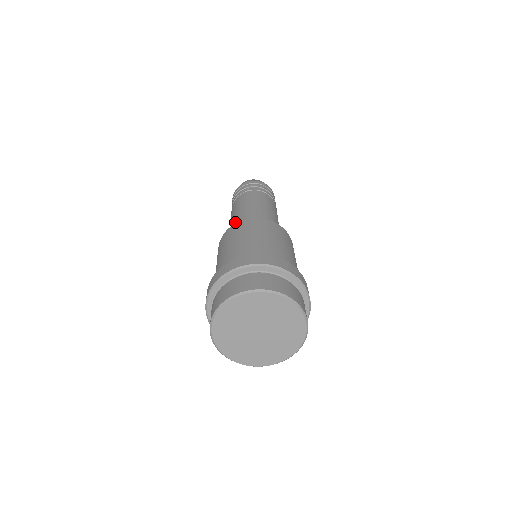
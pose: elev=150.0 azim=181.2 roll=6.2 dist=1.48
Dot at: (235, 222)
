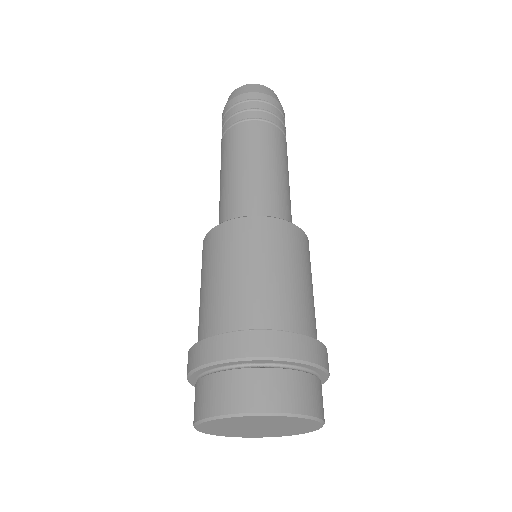
Dot at: (252, 186)
